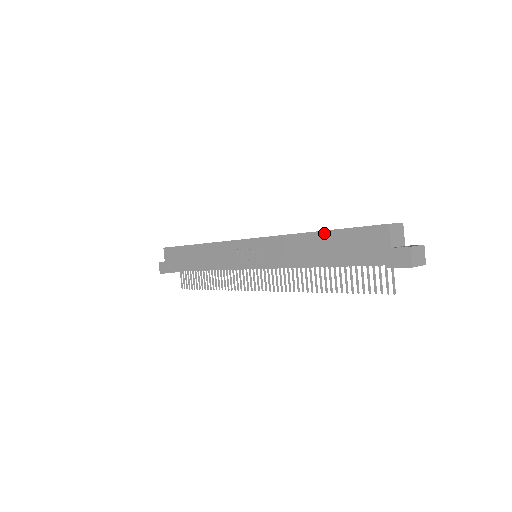
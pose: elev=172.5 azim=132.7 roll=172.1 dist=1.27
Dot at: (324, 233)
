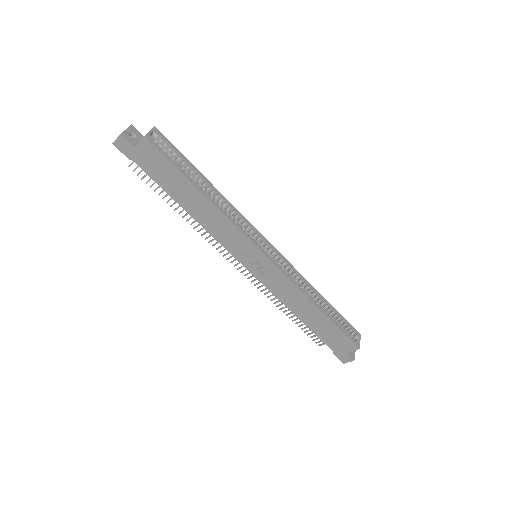
Dot at: (325, 317)
